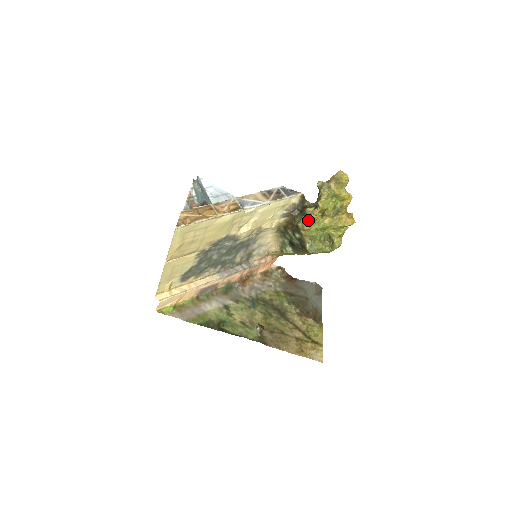
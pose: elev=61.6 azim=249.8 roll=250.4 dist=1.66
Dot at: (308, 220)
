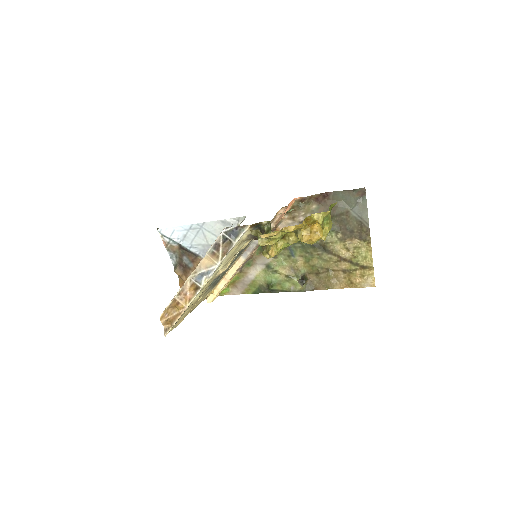
Dot at: occluded
